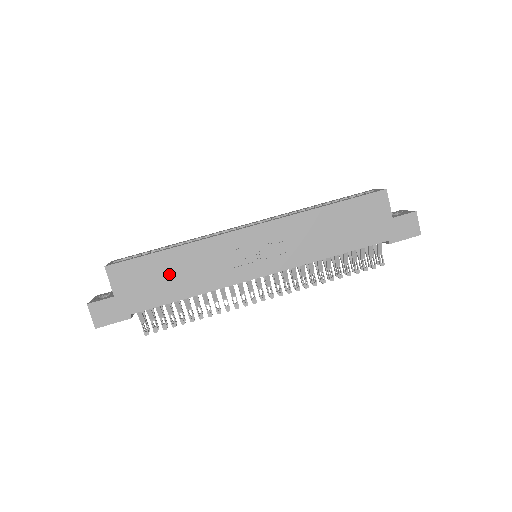
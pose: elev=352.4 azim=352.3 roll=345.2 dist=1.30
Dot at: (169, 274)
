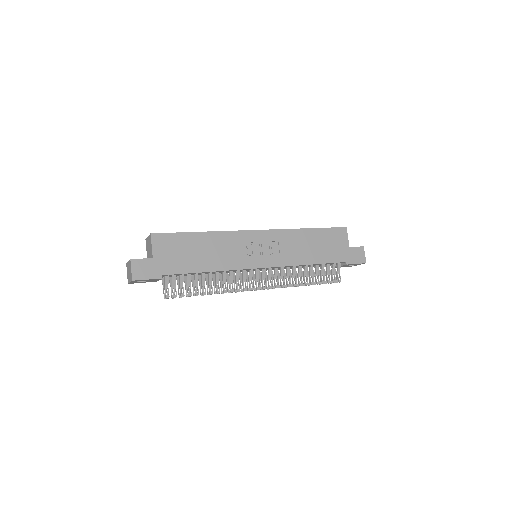
Dot at: (197, 250)
